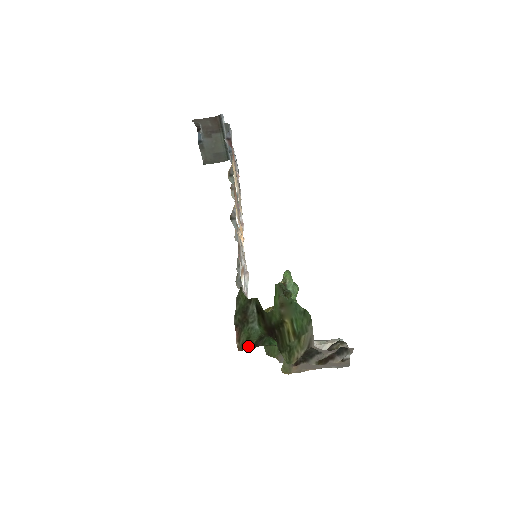
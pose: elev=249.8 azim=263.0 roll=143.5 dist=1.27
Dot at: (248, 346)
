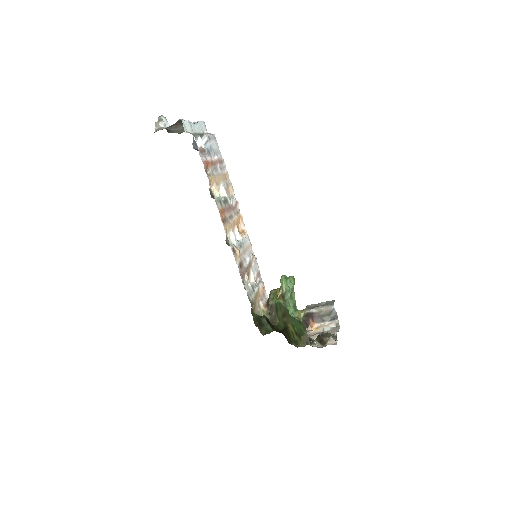
Dot at: occluded
